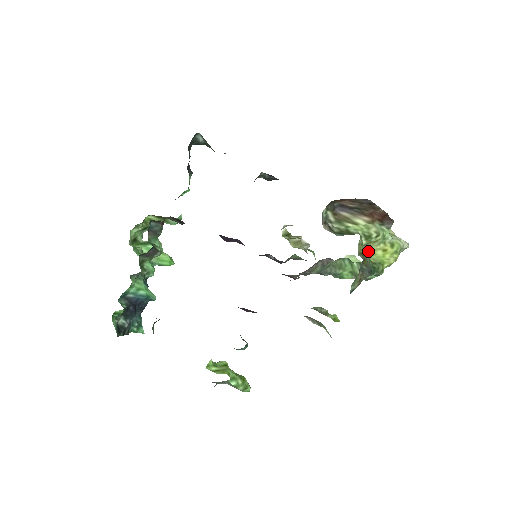
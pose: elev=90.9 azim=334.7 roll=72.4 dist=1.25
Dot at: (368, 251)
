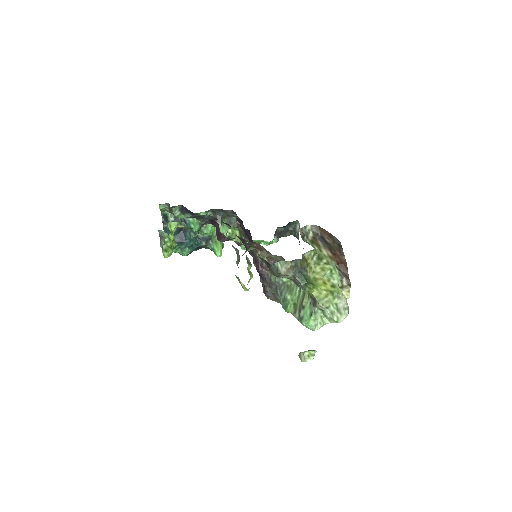
Dot at: (314, 276)
